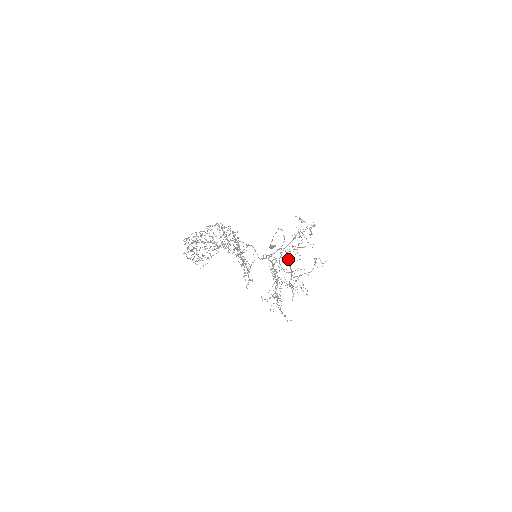
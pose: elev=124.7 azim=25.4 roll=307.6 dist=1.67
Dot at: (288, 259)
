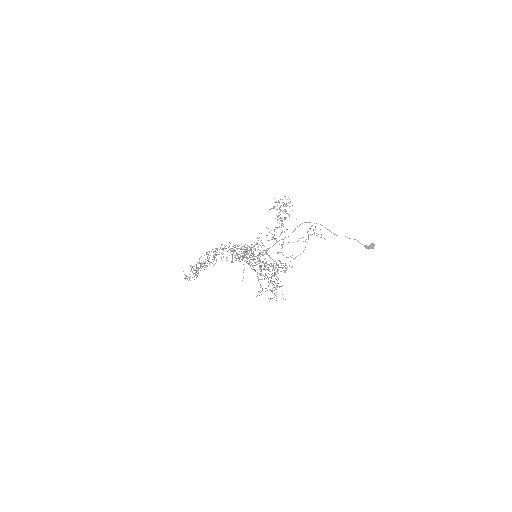
Dot at: (257, 243)
